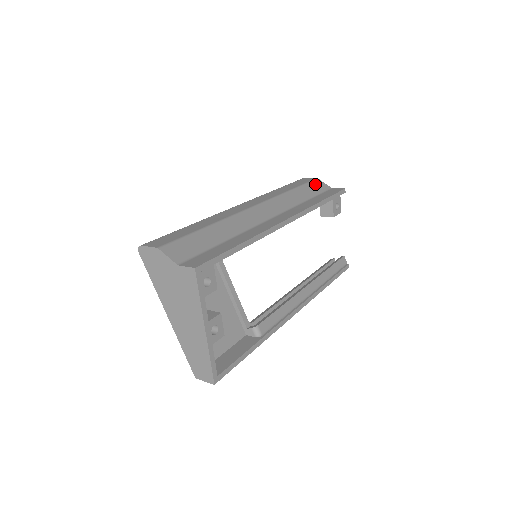
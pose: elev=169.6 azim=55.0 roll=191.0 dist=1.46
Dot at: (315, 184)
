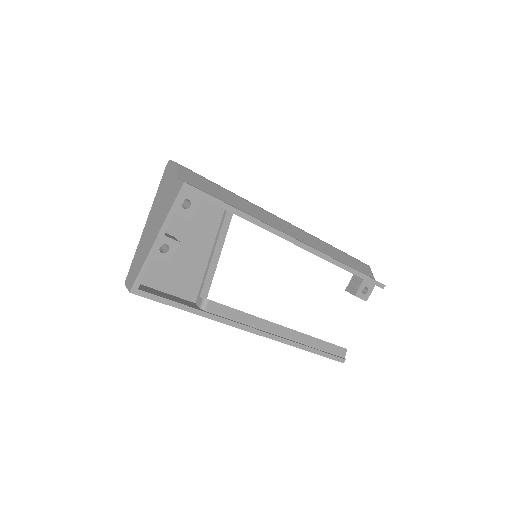
Dot at: (362, 265)
